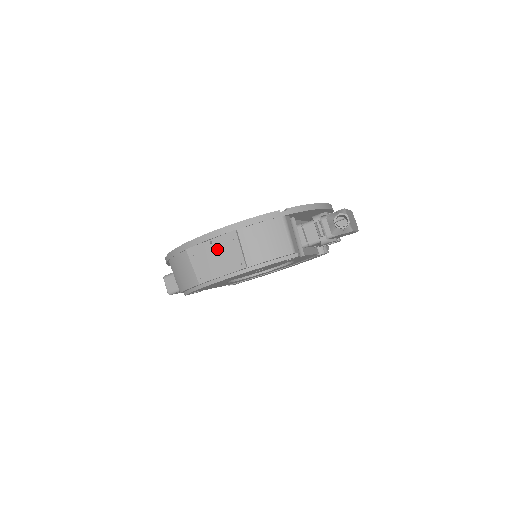
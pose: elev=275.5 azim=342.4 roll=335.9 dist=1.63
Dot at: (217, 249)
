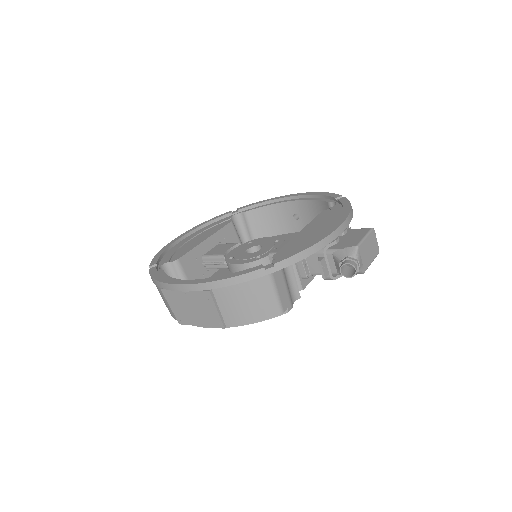
Dot at: (192, 301)
